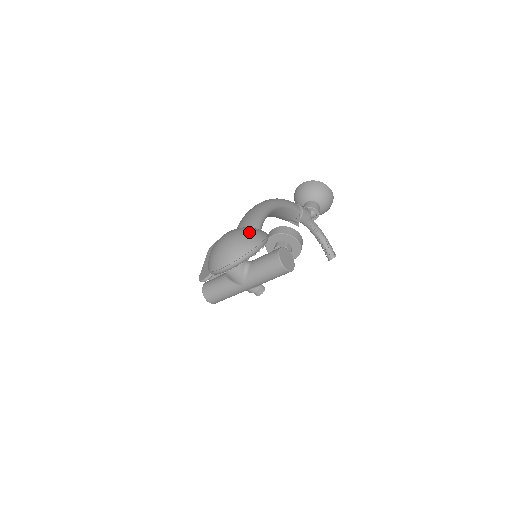
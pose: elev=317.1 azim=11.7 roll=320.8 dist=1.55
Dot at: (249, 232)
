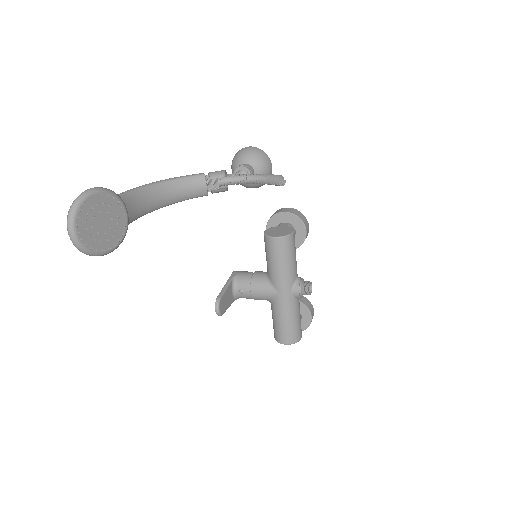
Dot at: occluded
